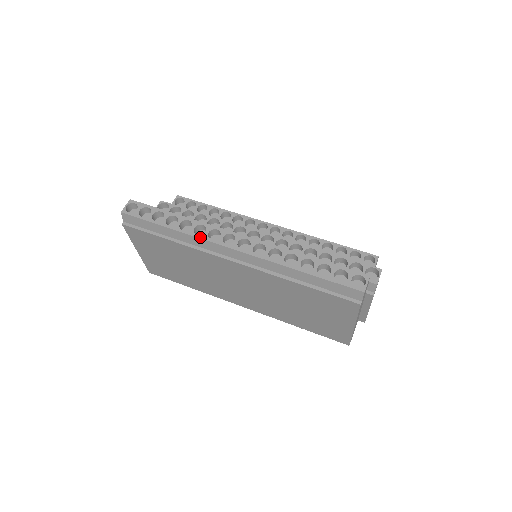
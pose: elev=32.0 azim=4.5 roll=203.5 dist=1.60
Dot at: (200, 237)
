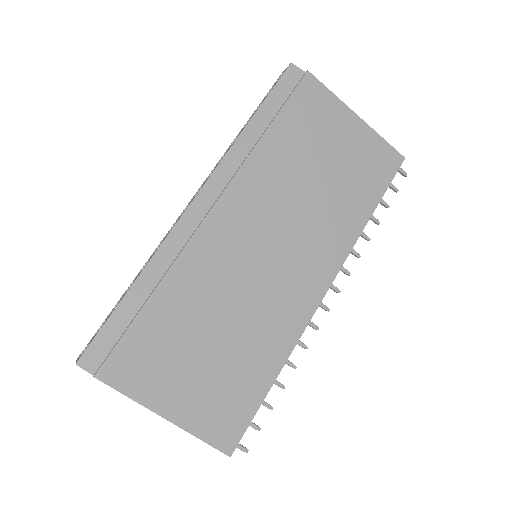
Dot at: (163, 240)
